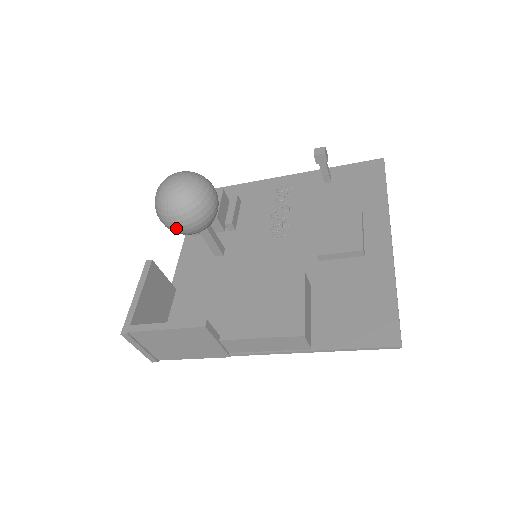
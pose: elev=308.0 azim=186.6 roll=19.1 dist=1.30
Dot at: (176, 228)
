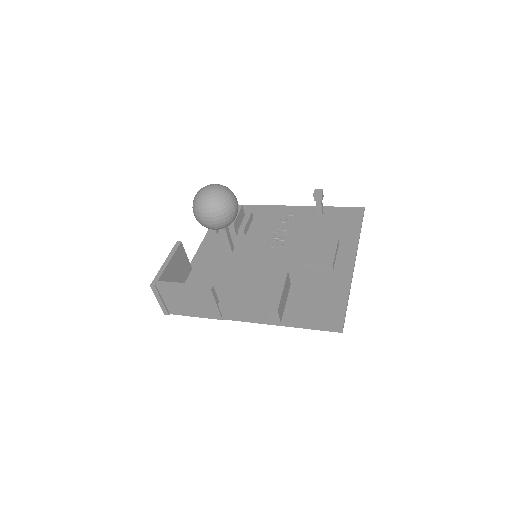
Dot at: (204, 222)
